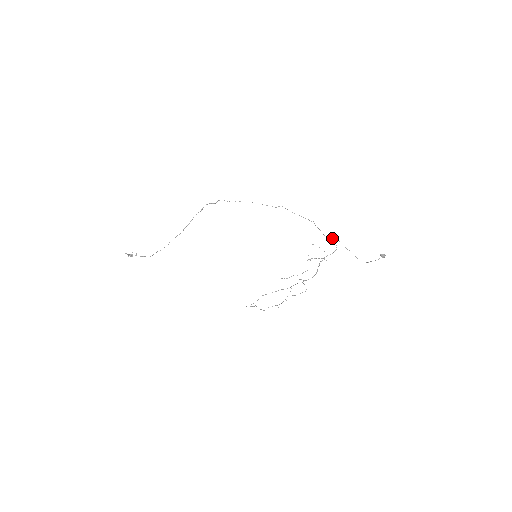
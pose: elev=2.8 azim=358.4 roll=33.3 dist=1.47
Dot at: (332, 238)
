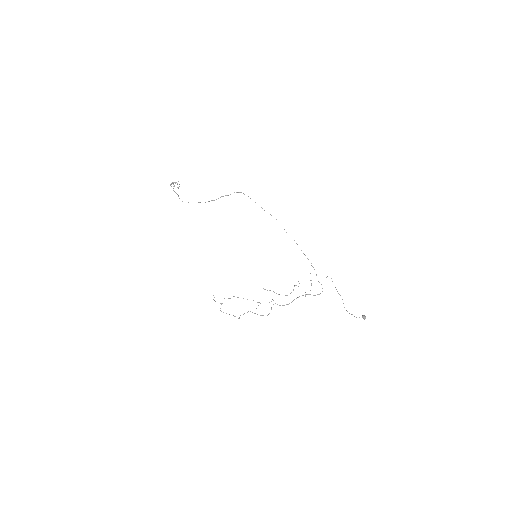
Dot at: occluded
